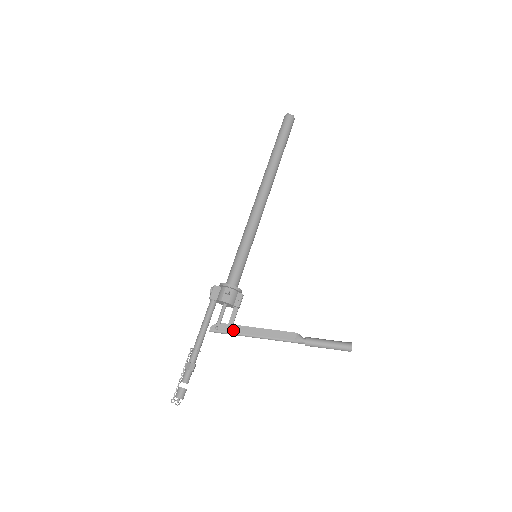
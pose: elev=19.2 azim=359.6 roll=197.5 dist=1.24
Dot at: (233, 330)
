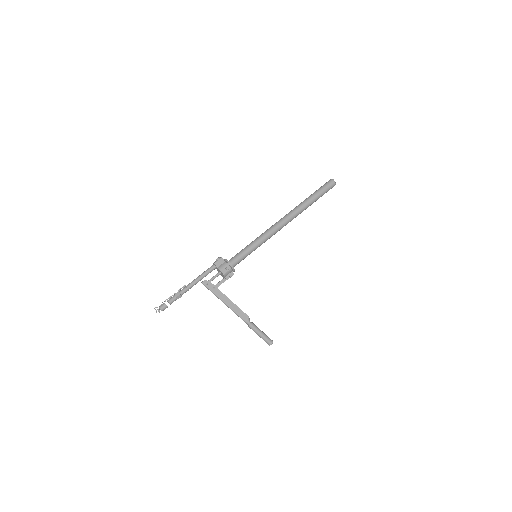
Dot at: (215, 291)
